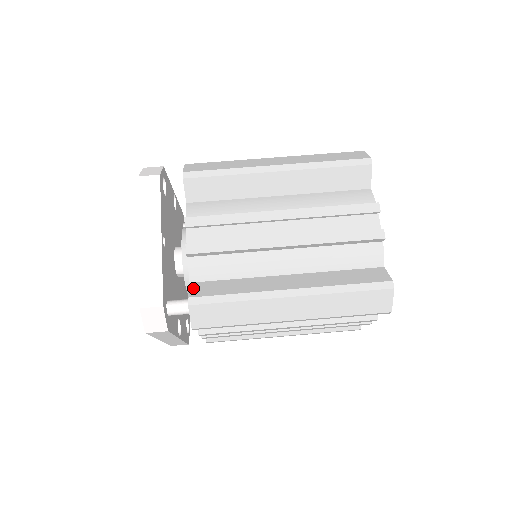
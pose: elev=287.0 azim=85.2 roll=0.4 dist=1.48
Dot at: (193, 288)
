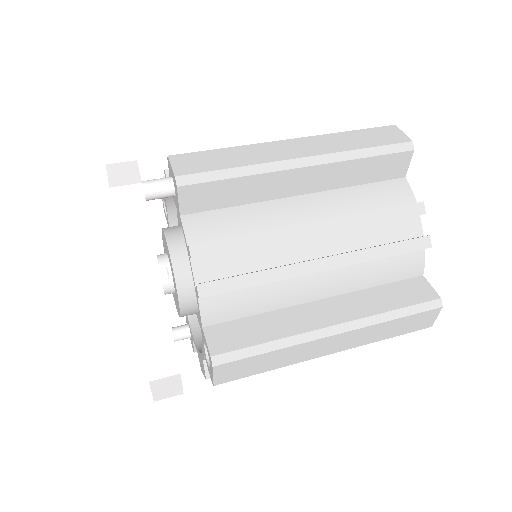
Dot at: occluded
